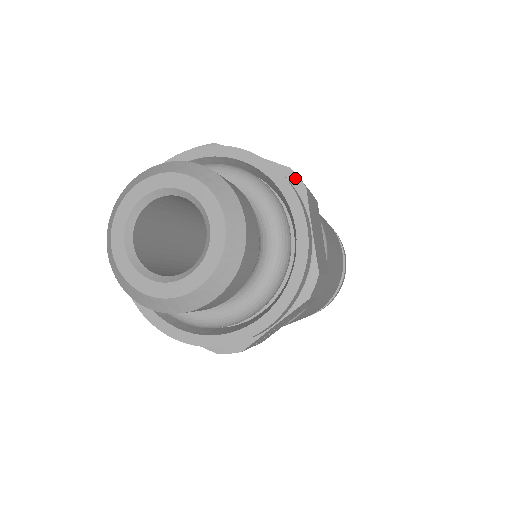
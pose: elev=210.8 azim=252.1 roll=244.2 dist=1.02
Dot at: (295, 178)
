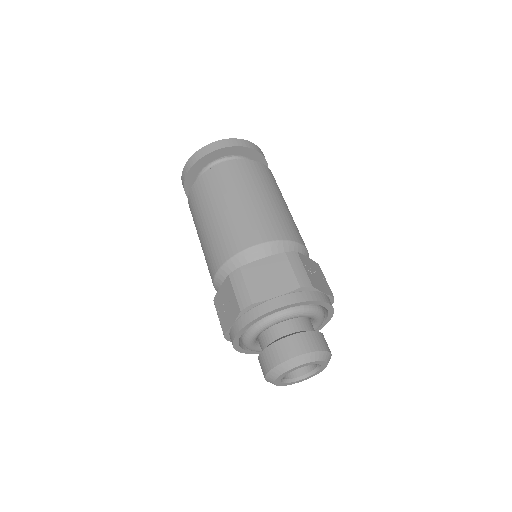
Dot at: (333, 301)
